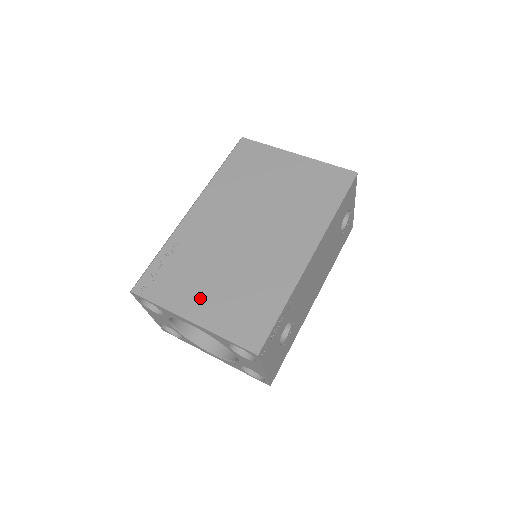
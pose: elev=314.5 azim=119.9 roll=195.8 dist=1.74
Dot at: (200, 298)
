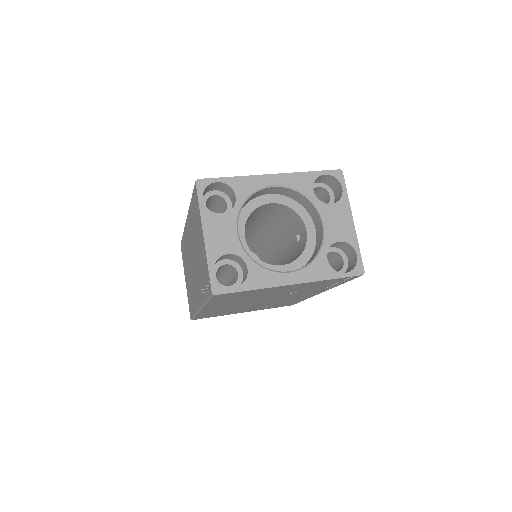
Dot at: occluded
